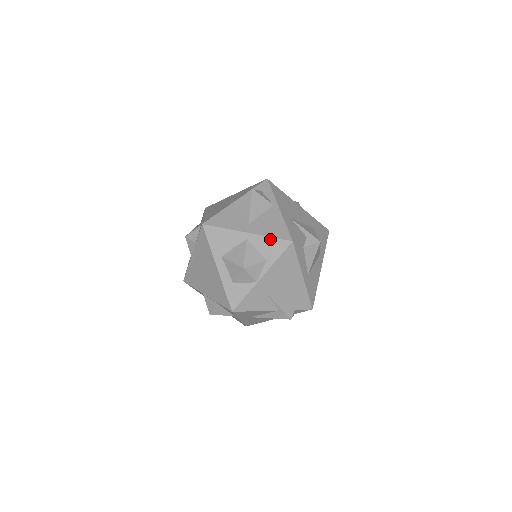
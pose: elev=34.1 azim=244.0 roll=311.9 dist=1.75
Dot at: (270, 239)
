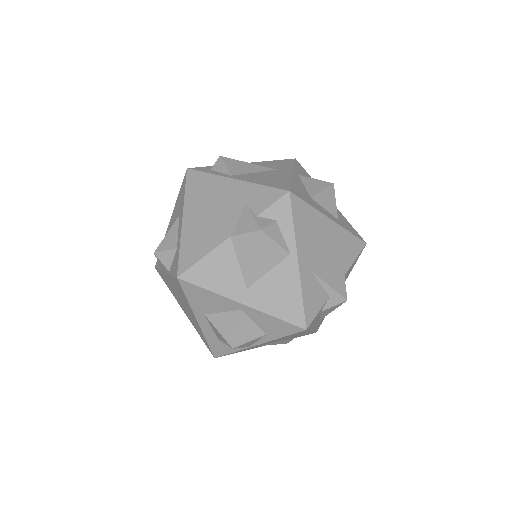
Dot at: (275, 319)
